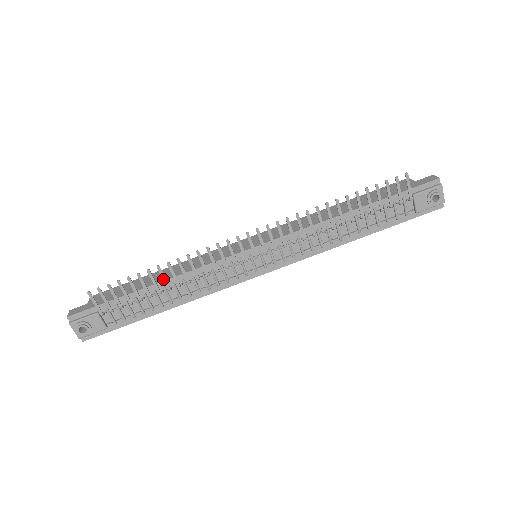
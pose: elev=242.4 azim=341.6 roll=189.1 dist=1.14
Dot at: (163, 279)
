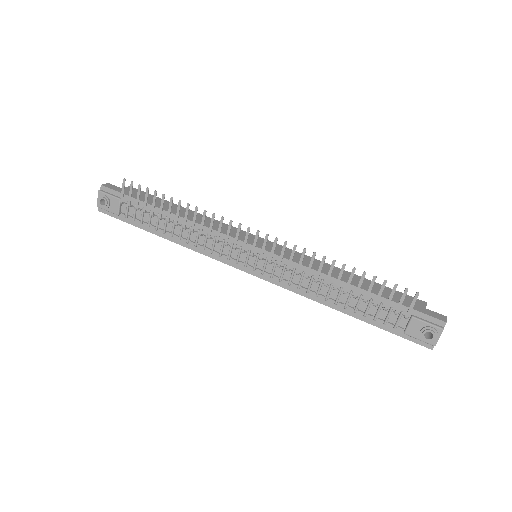
Dot at: (177, 213)
